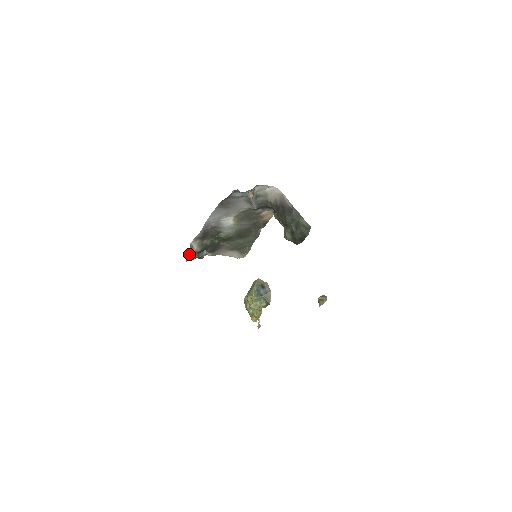
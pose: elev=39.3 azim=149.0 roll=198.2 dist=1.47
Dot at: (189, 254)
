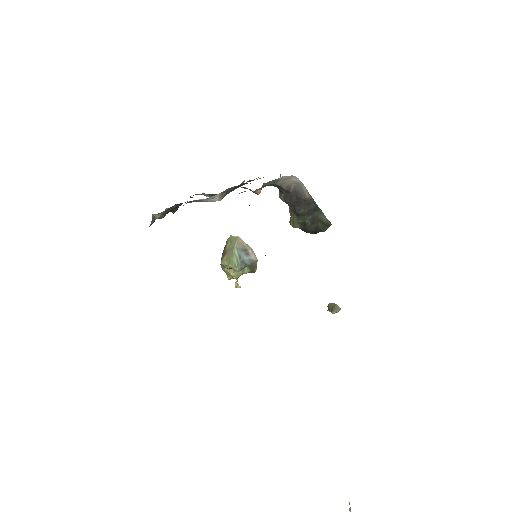
Dot at: (150, 225)
